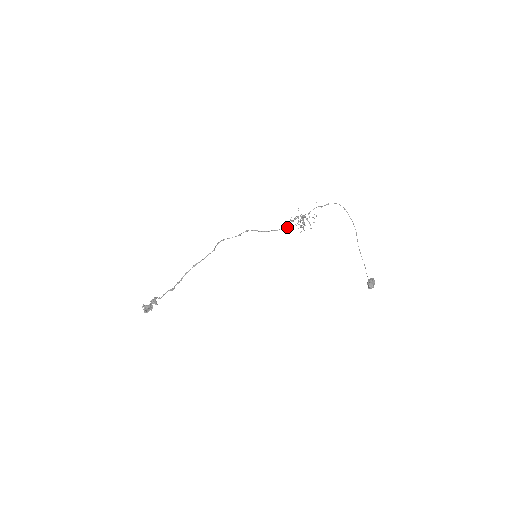
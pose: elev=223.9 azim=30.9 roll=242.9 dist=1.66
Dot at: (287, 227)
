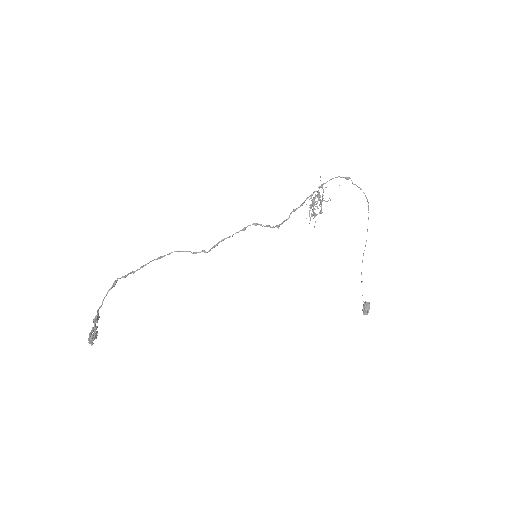
Dot at: occluded
